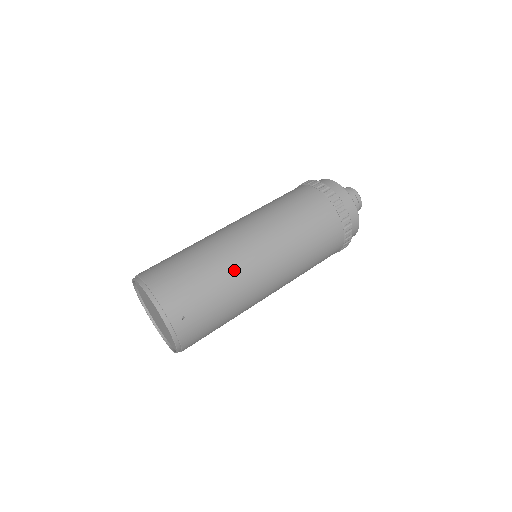
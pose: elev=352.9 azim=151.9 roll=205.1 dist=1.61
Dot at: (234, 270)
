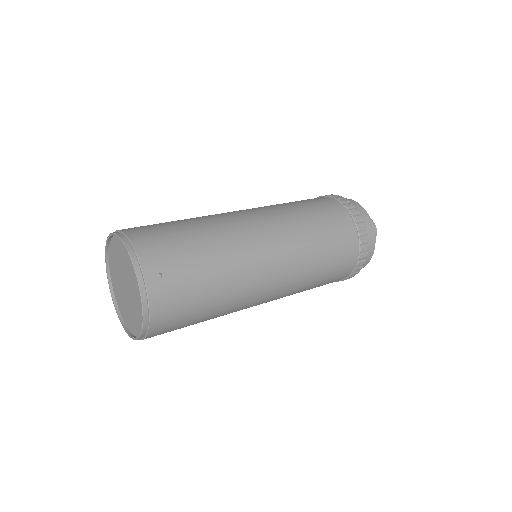
Dot at: (232, 241)
